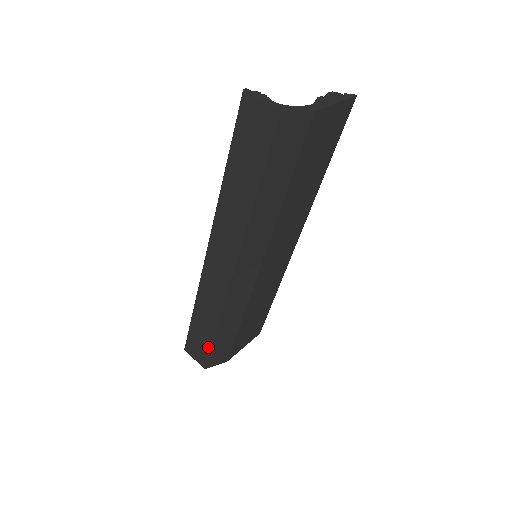
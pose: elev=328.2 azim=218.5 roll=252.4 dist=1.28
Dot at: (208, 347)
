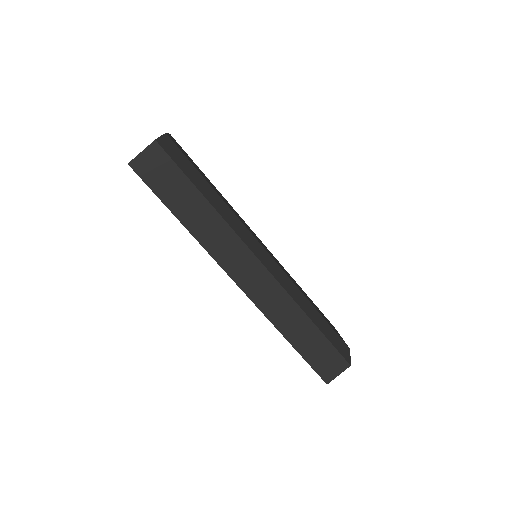
Dot at: (327, 344)
